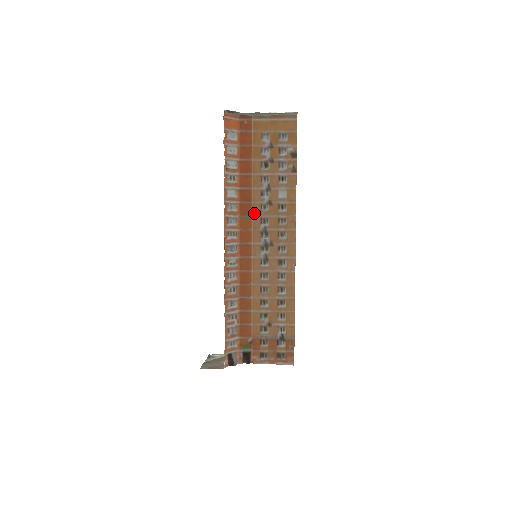
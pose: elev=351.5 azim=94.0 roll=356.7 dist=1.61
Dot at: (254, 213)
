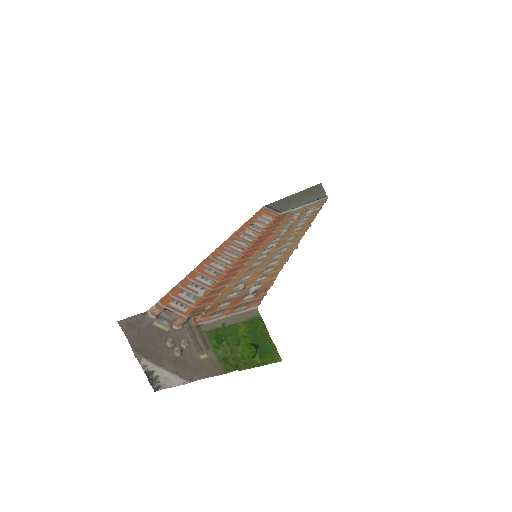
Dot at: (268, 240)
